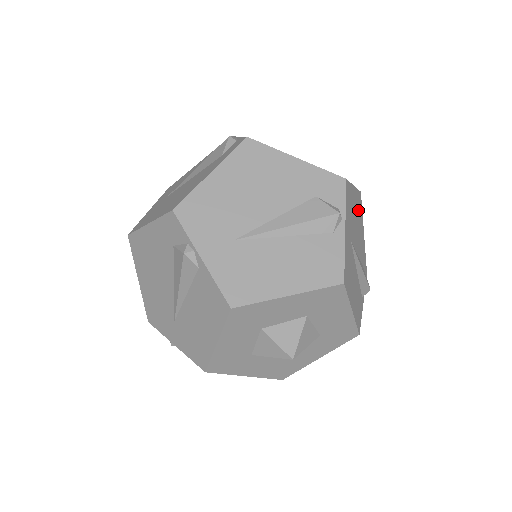
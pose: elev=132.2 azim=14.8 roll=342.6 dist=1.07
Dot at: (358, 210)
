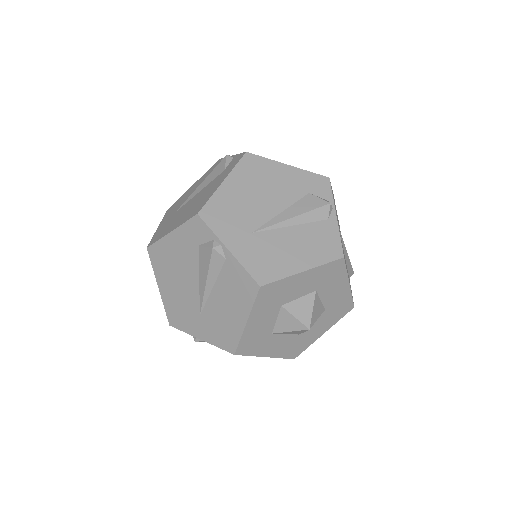
Dot at: occluded
